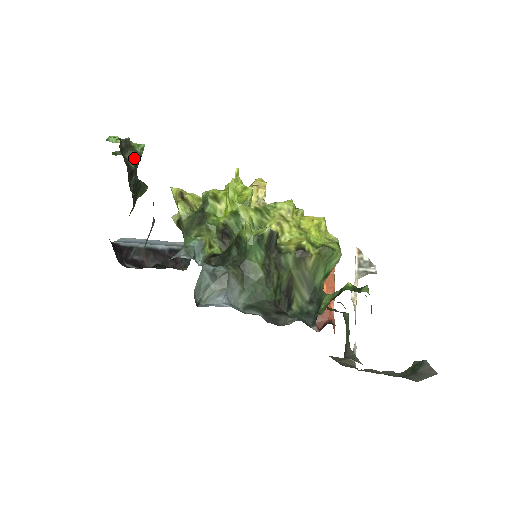
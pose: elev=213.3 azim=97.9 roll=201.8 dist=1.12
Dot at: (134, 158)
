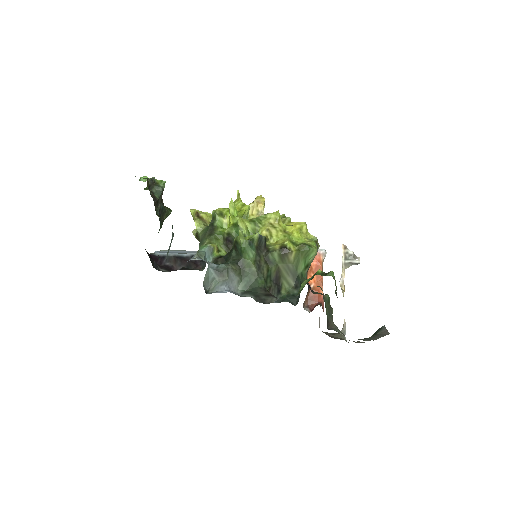
Dot at: (158, 191)
